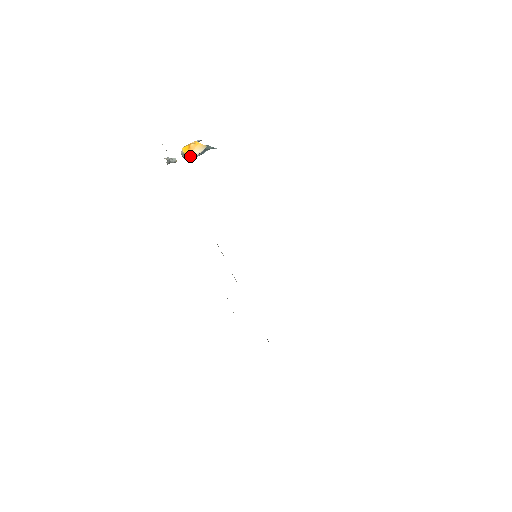
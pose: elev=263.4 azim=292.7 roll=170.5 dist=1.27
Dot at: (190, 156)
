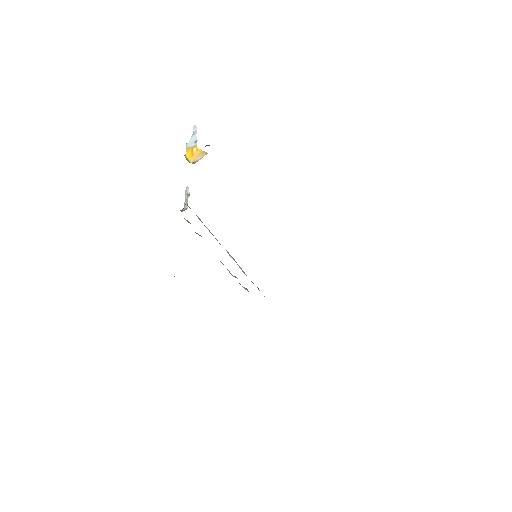
Dot at: (194, 162)
